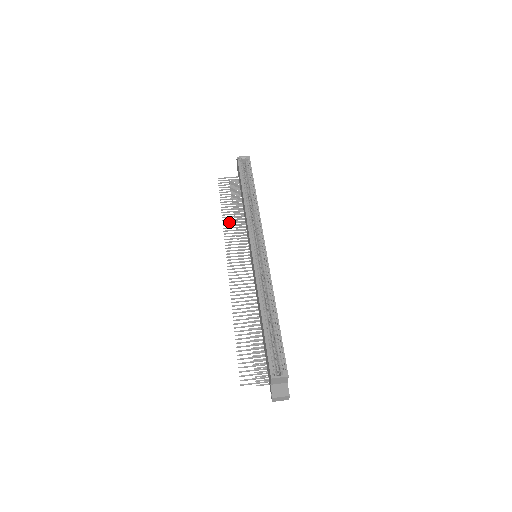
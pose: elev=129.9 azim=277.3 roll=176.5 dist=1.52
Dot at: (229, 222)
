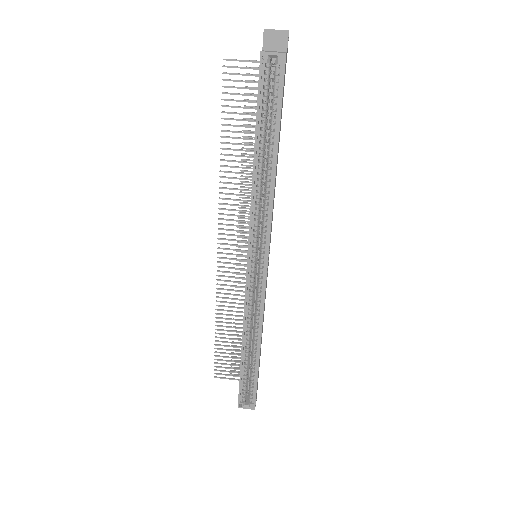
Dot at: (230, 172)
